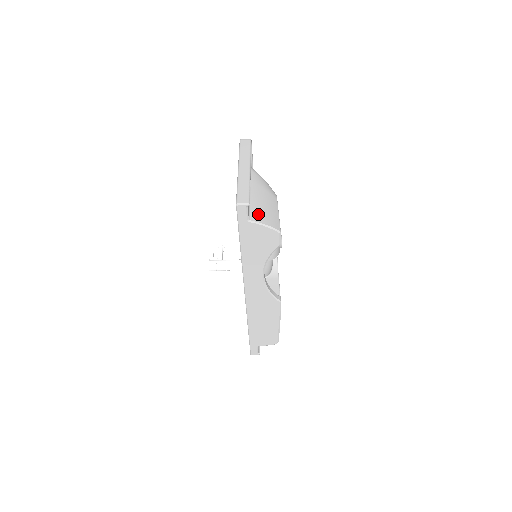
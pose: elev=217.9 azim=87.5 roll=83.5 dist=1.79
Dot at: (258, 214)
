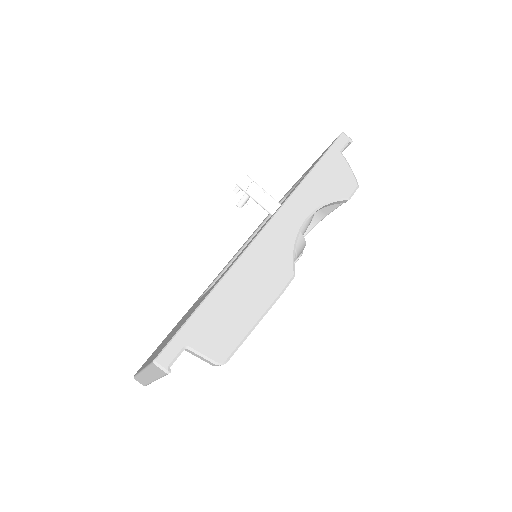
Dot at: occluded
